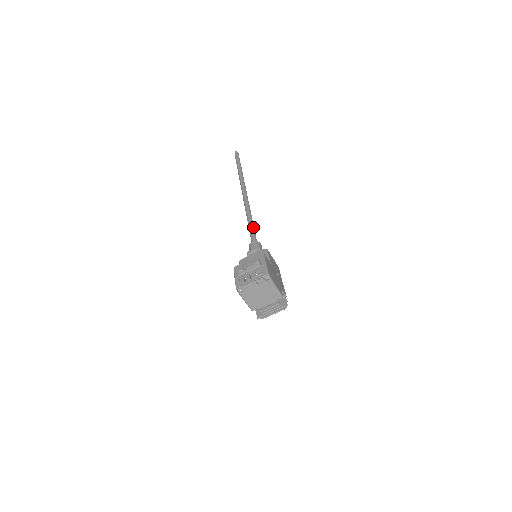
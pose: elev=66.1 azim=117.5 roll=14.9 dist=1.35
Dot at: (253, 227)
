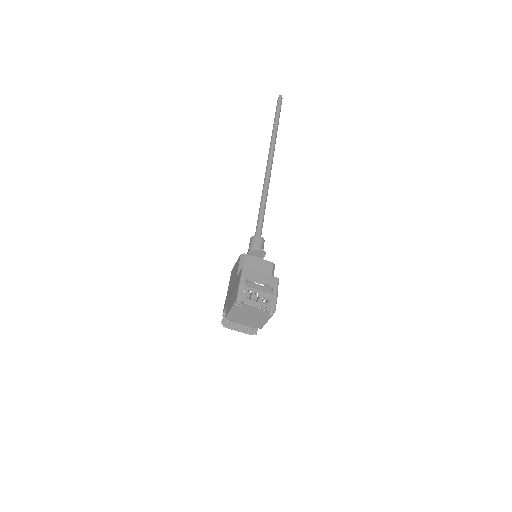
Dot at: occluded
